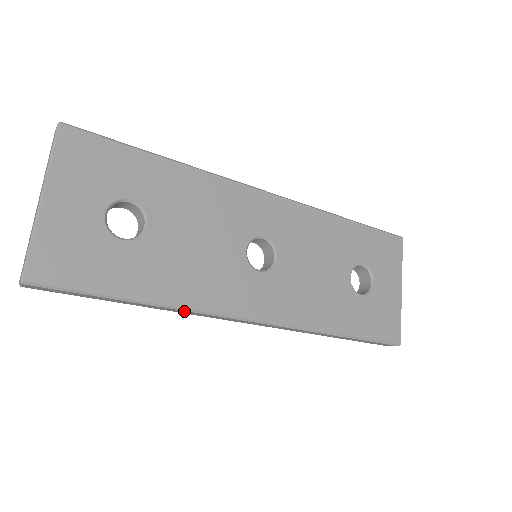
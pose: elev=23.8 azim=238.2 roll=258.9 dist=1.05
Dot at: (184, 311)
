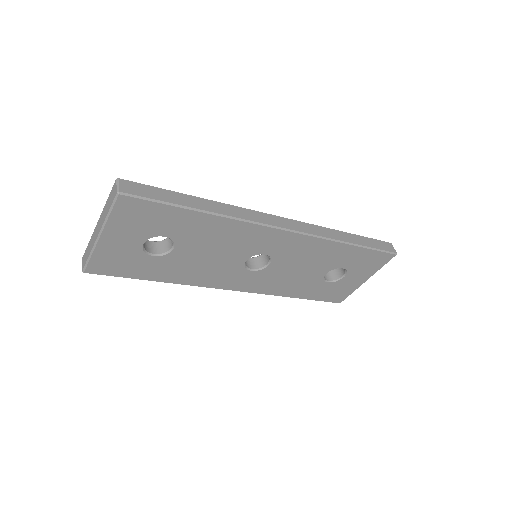
Dot at: occluded
